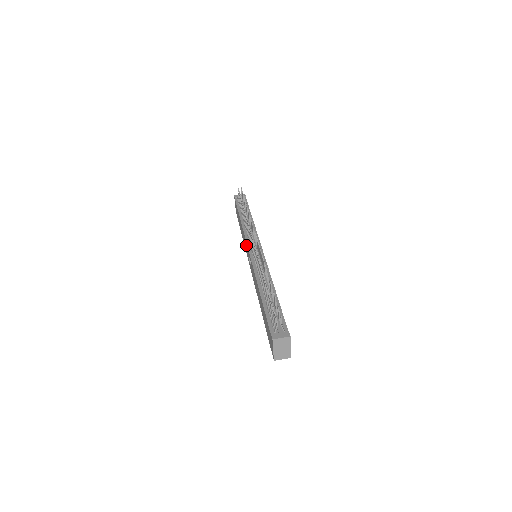
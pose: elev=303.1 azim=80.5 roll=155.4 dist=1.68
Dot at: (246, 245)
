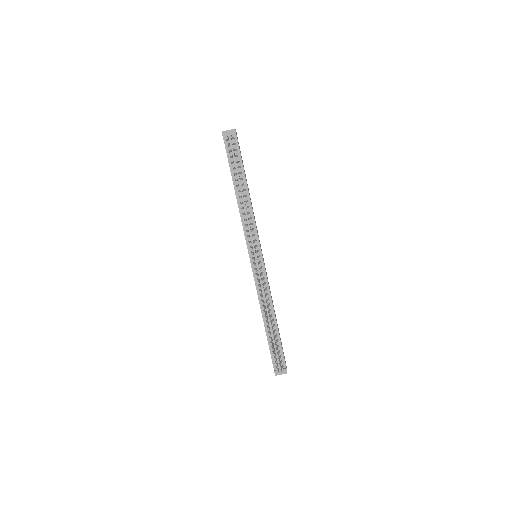
Dot at: (245, 239)
